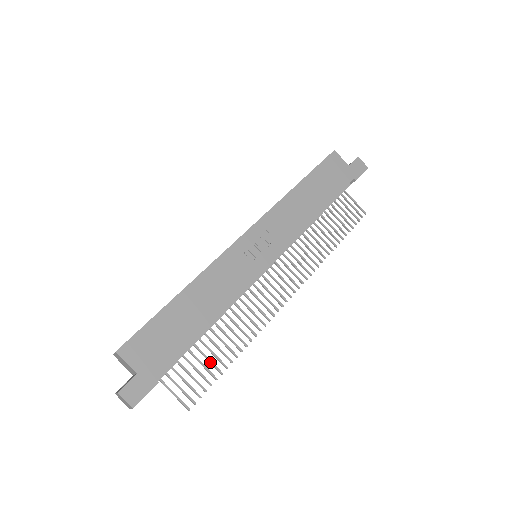
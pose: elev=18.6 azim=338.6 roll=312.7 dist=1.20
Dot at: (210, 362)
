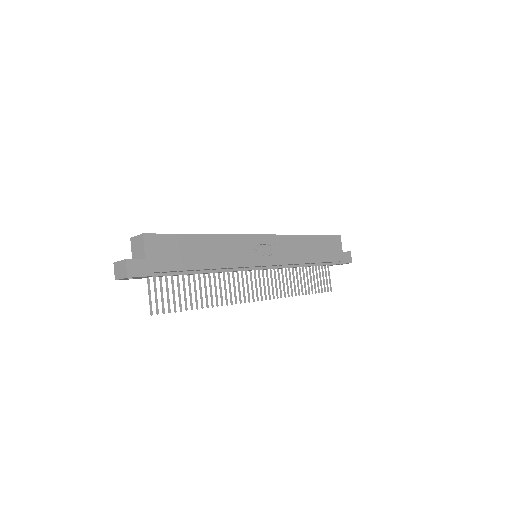
Dot at: (185, 296)
